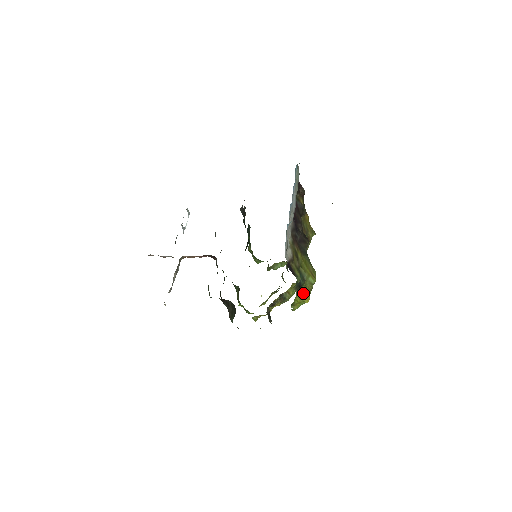
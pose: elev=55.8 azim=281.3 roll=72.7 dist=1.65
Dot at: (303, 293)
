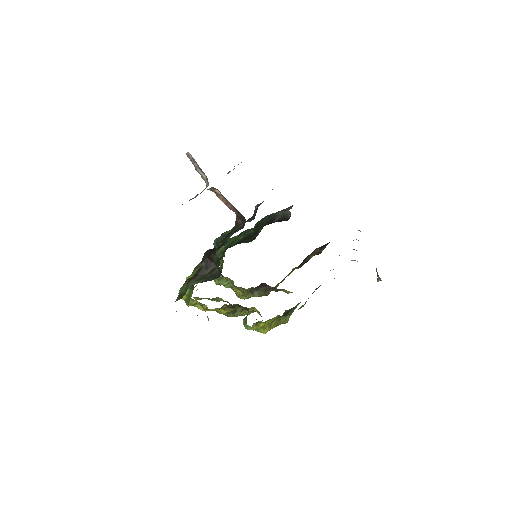
Dot at: (274, 322)
